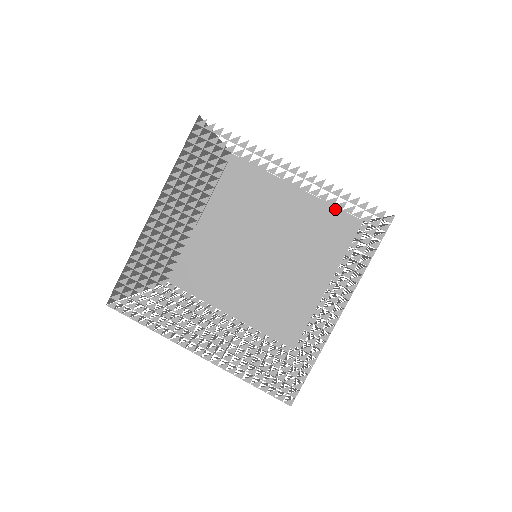
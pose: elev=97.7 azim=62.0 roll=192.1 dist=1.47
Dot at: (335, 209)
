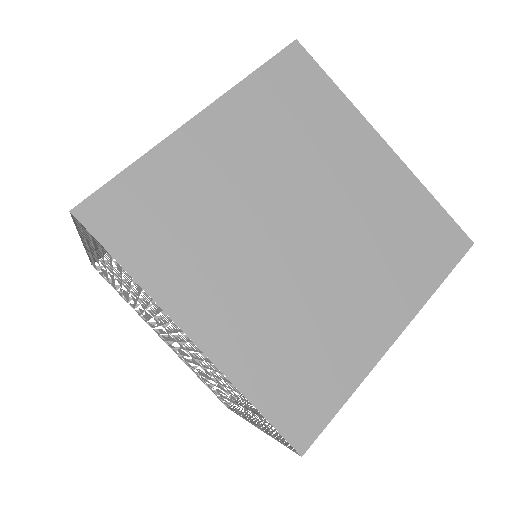
Dot at: (436, 204)
